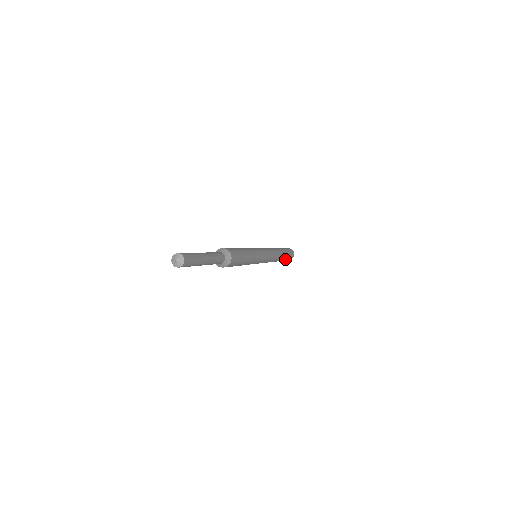
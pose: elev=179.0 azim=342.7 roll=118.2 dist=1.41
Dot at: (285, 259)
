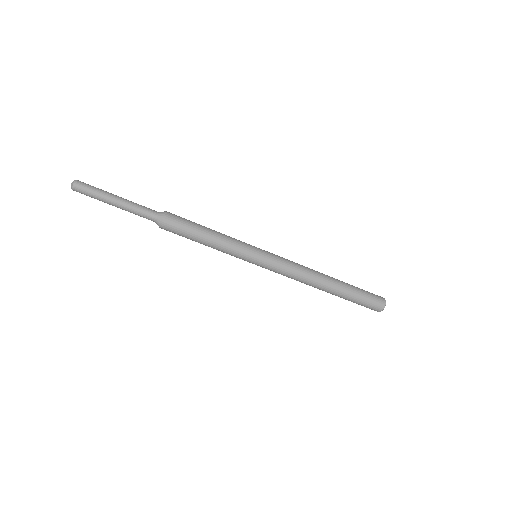
Dot at: (354, 295)
